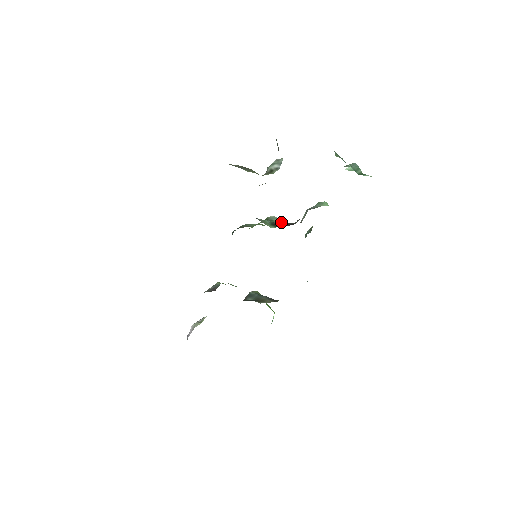
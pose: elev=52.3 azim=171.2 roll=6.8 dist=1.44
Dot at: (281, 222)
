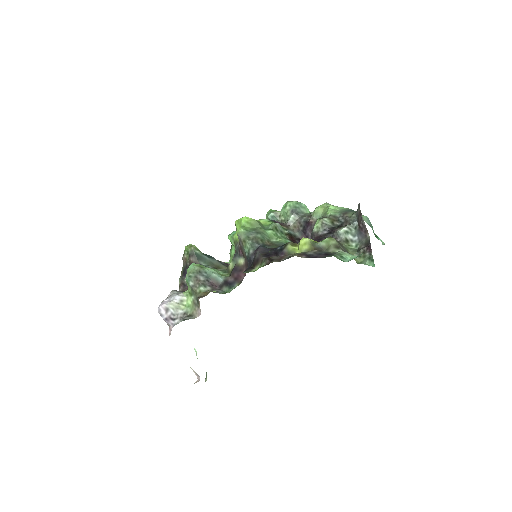
Dot at: (287, 233)
